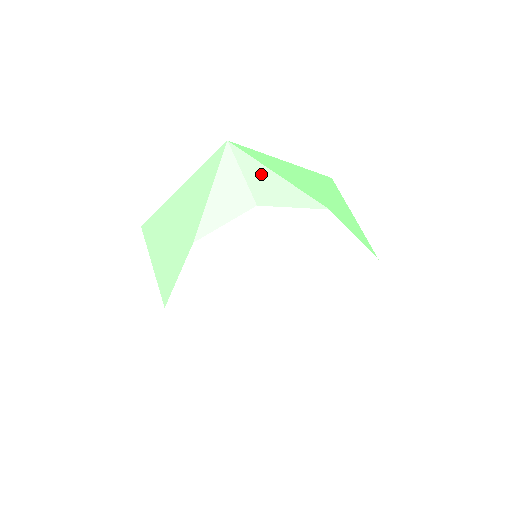
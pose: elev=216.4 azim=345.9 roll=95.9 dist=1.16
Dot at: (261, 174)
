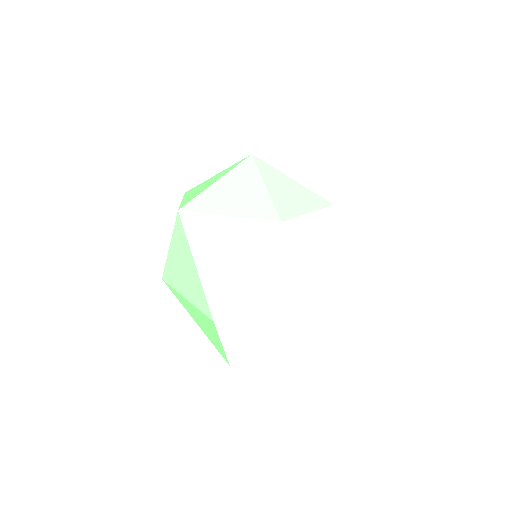
Dot at: (217, 226)
